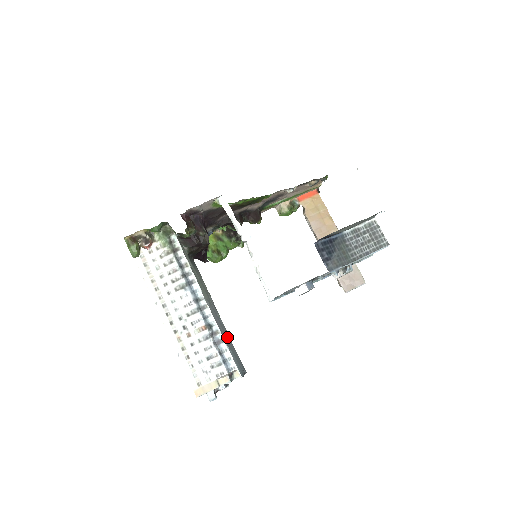
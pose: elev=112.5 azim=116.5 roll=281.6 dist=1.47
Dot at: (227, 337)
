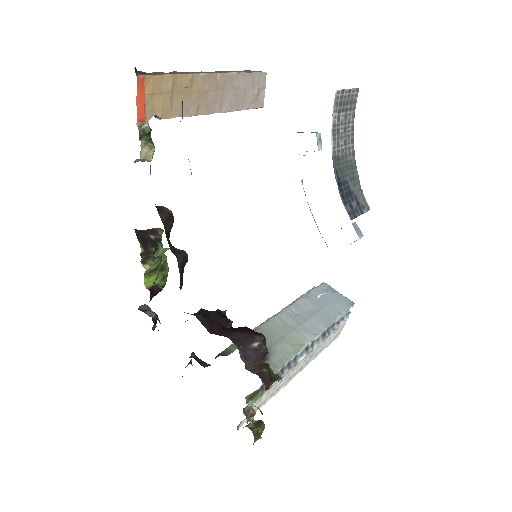
Dot at: (315, 307)
